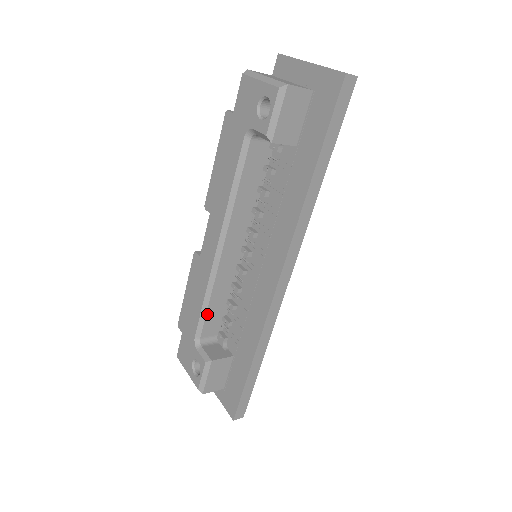
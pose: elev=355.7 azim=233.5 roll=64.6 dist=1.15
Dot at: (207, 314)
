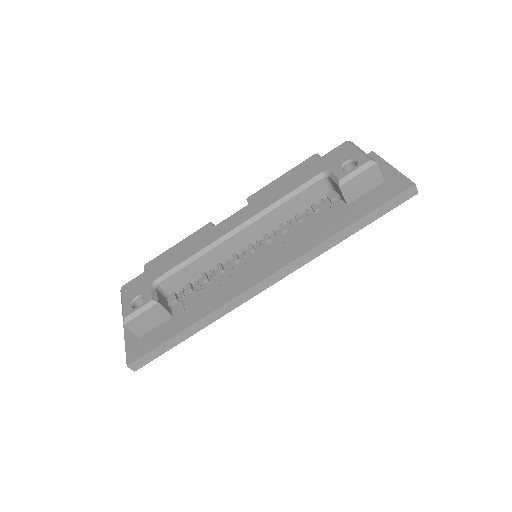
Dot at: (183, 269)
